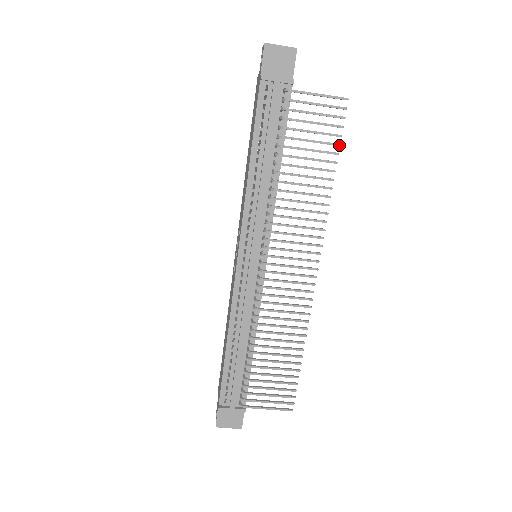
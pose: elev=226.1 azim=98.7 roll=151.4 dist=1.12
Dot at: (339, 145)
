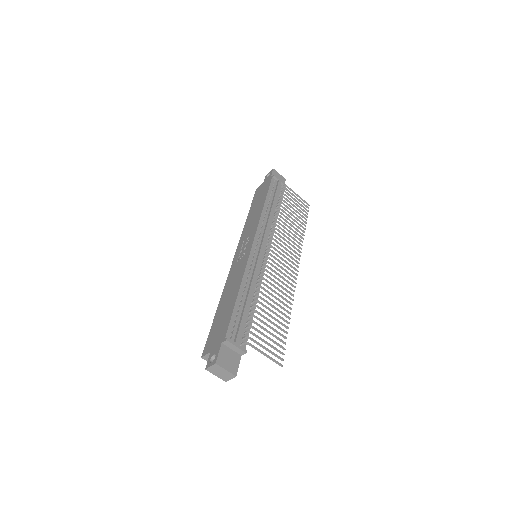
Dot at: occluded
